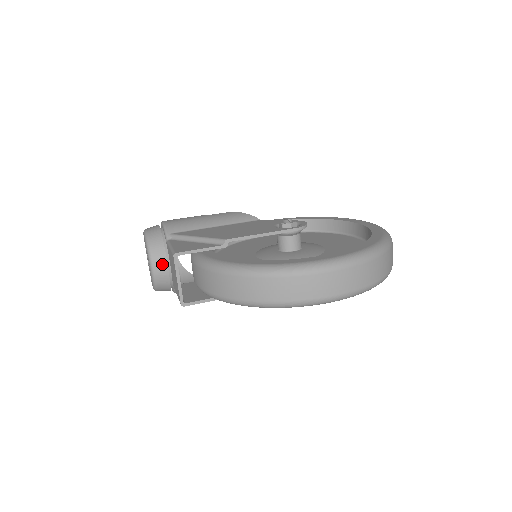
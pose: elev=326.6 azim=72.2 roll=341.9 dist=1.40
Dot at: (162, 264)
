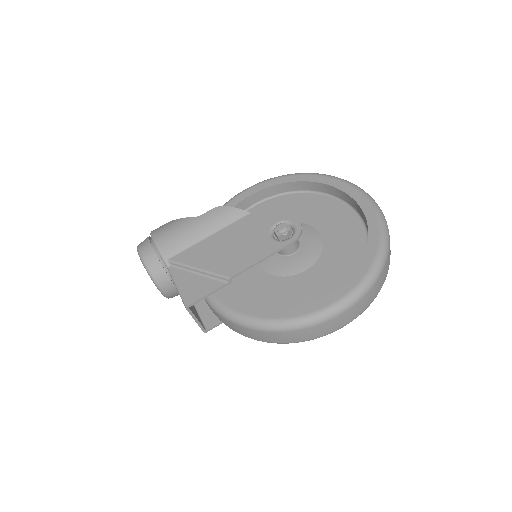
Dot at: (170, 287)
